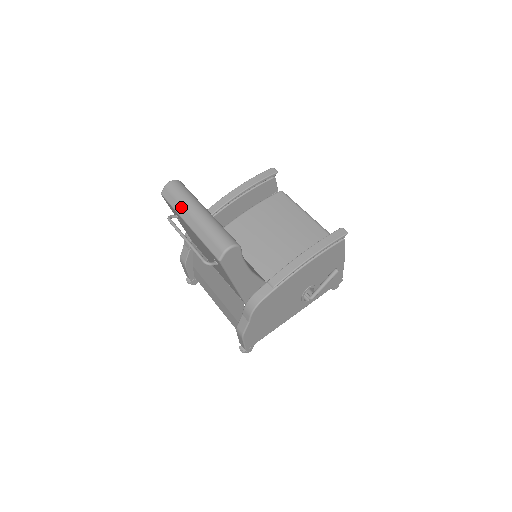
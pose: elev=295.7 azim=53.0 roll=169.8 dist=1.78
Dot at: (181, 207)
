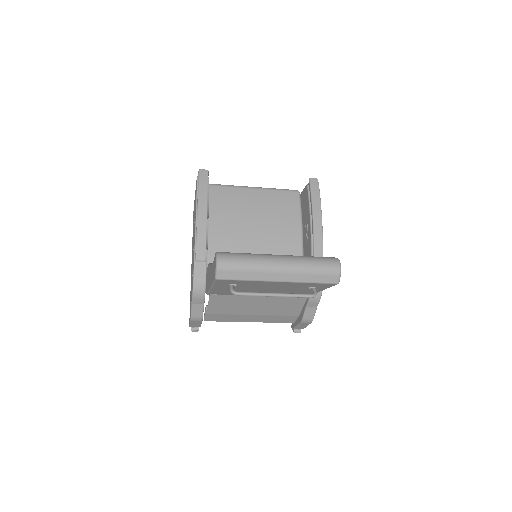
Dot at: (258, 273)
